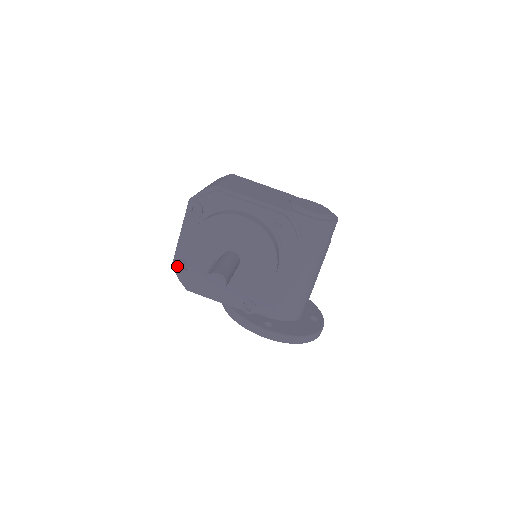
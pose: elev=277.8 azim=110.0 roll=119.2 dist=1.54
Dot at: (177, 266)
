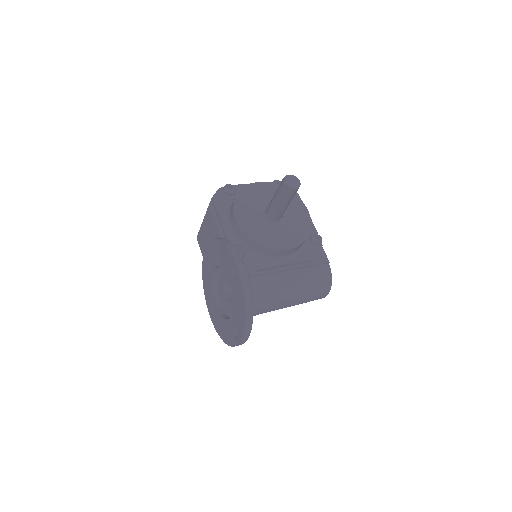
Dot at: (228, 188)
